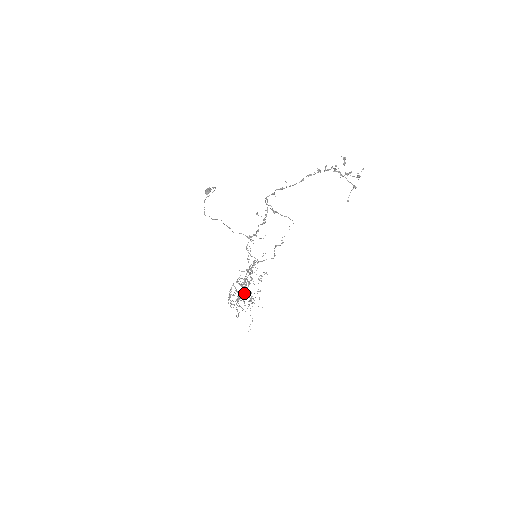
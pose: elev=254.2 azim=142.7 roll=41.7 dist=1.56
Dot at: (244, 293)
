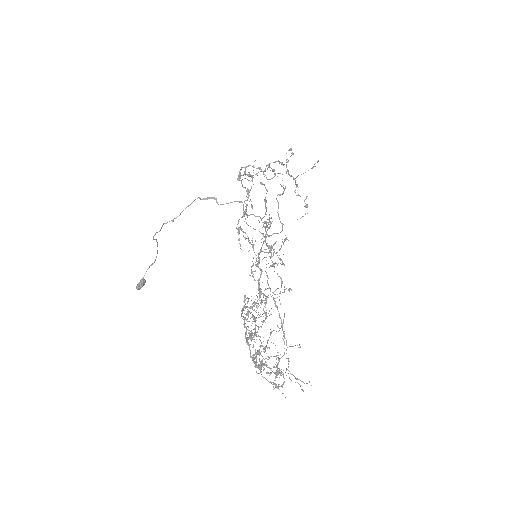
Dot at: (273, 266)
